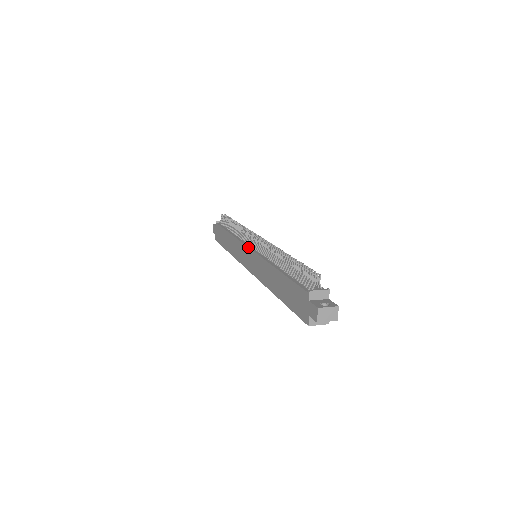
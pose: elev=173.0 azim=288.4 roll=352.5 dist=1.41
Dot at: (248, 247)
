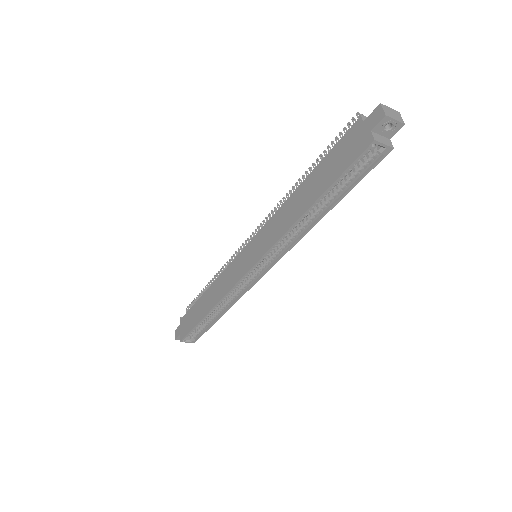
Dot at: (245, 246)
